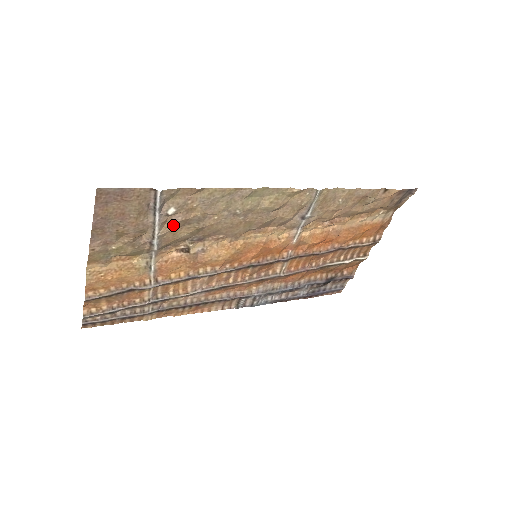
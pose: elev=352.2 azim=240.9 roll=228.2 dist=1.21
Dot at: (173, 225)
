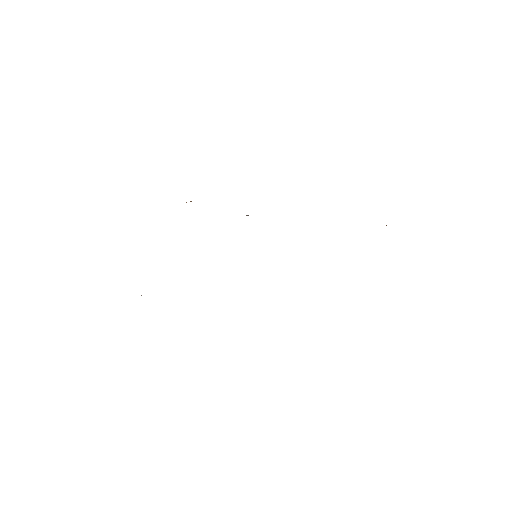
Dot at: occluded
